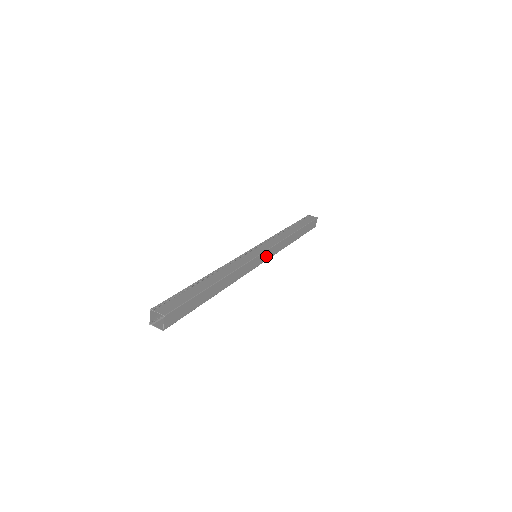
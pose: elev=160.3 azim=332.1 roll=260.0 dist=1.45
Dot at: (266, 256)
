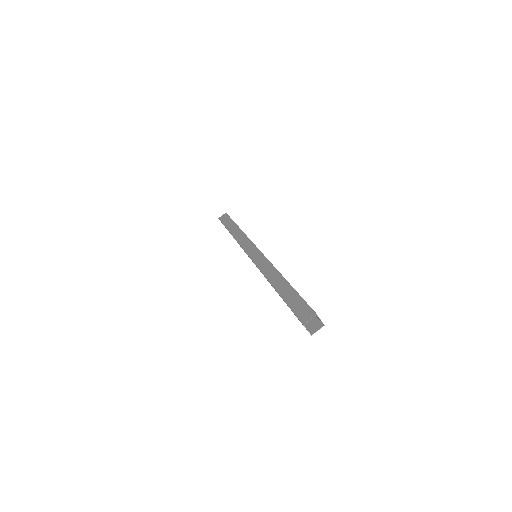
Dot at: occluded
